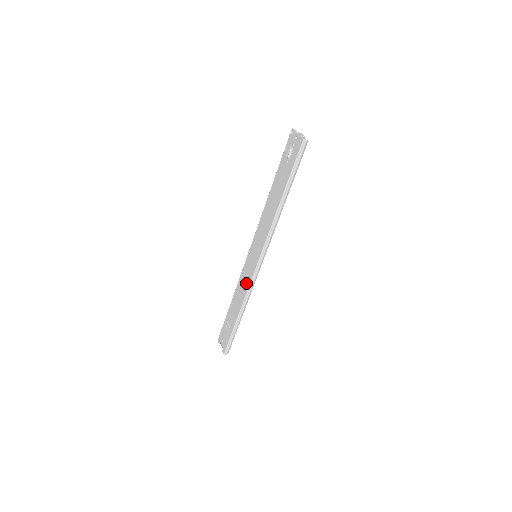
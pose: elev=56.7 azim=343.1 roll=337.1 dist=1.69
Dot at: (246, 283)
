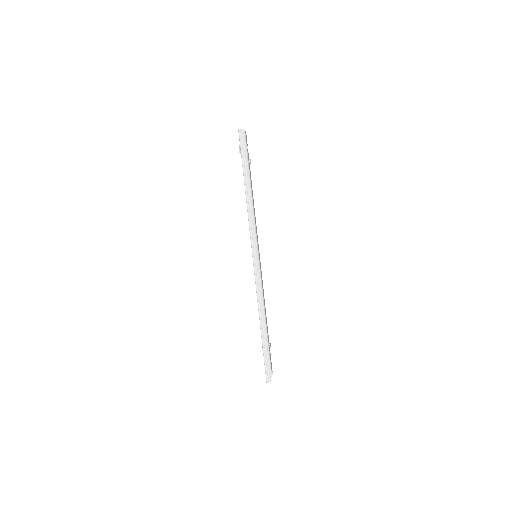
Dot at: occluded
